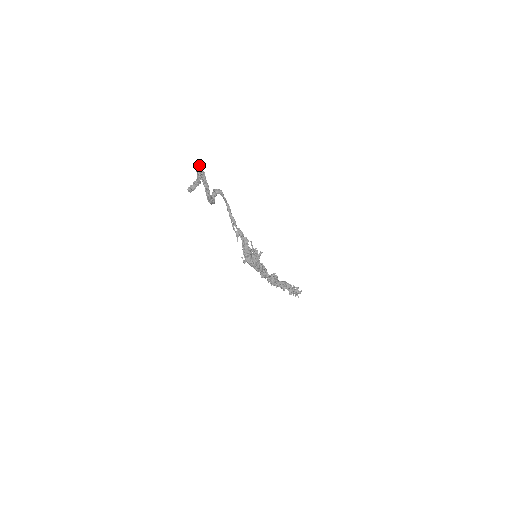
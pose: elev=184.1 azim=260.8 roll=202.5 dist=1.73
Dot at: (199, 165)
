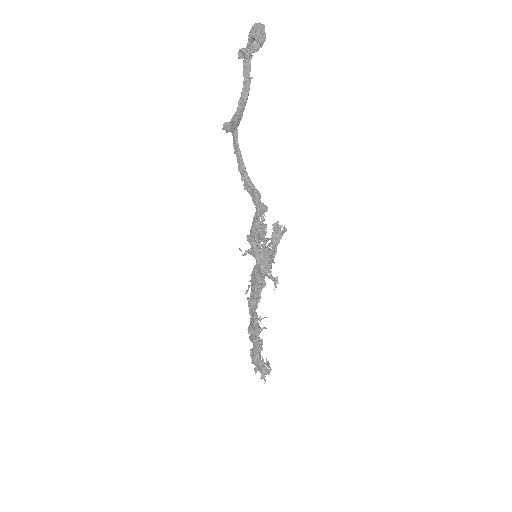
Dot at: (261, 26)
